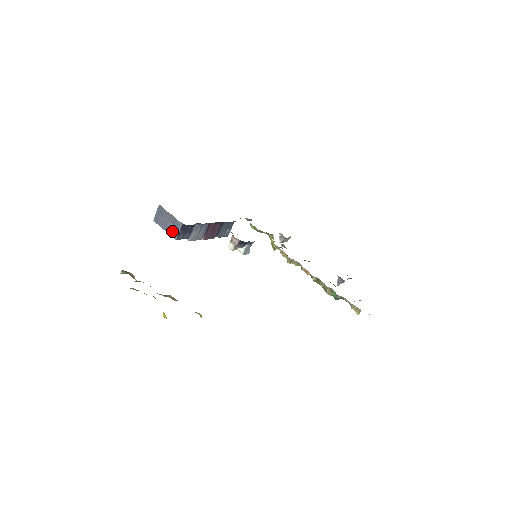
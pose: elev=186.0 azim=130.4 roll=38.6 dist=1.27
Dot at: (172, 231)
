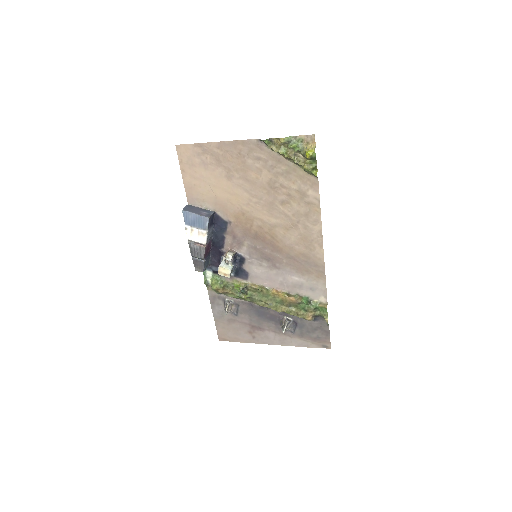
Dot at: (204, 214)
